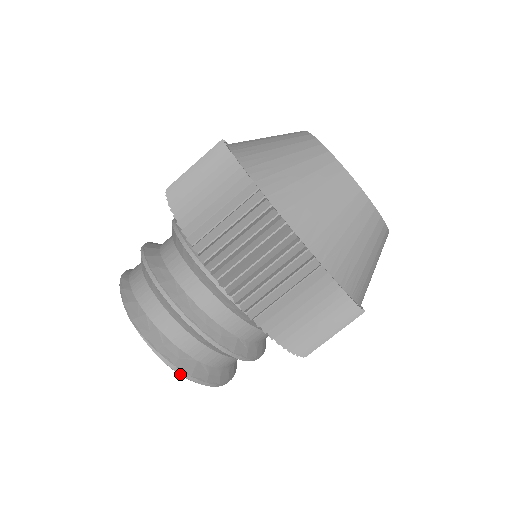
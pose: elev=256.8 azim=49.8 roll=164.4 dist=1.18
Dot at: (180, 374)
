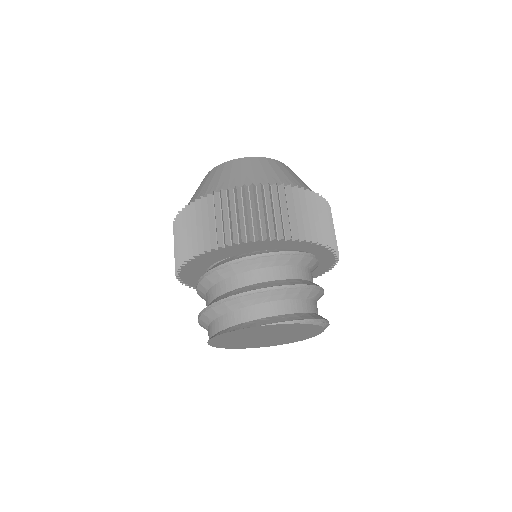
Dot at: (311, 322)
